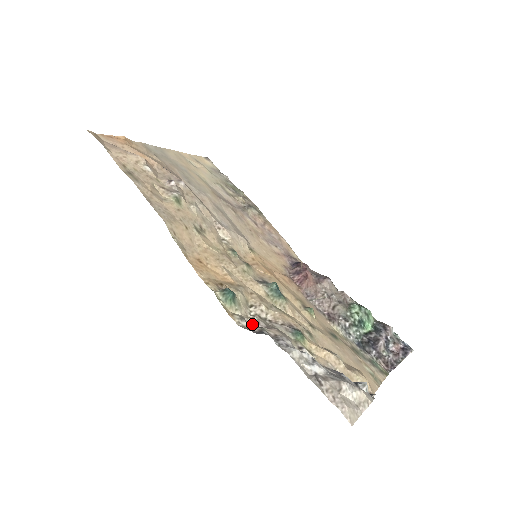
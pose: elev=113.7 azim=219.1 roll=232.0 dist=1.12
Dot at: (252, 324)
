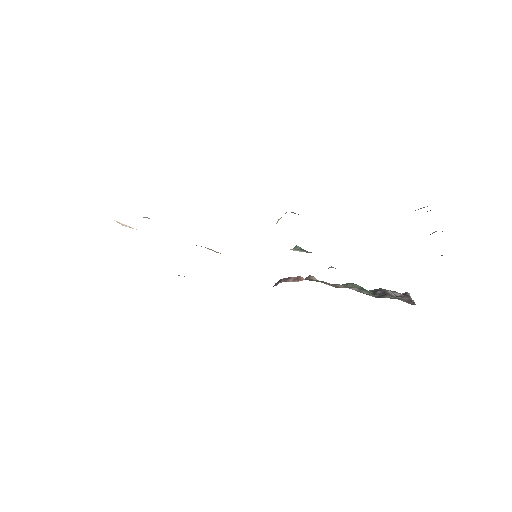
Dot at: occluded
